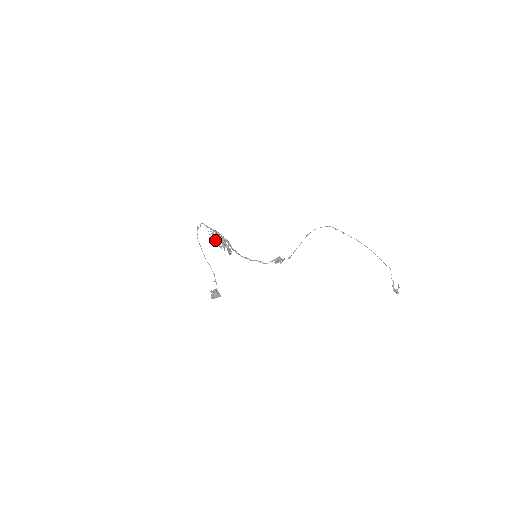
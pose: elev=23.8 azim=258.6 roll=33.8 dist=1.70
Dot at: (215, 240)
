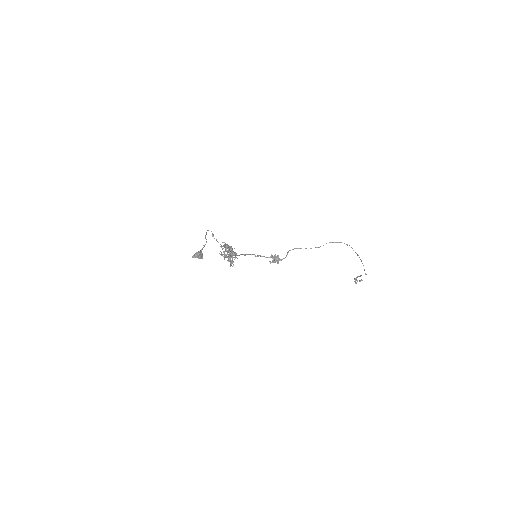
Dot at: occluded
